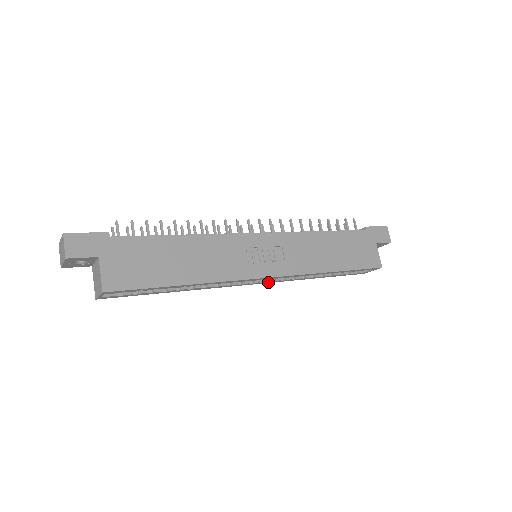
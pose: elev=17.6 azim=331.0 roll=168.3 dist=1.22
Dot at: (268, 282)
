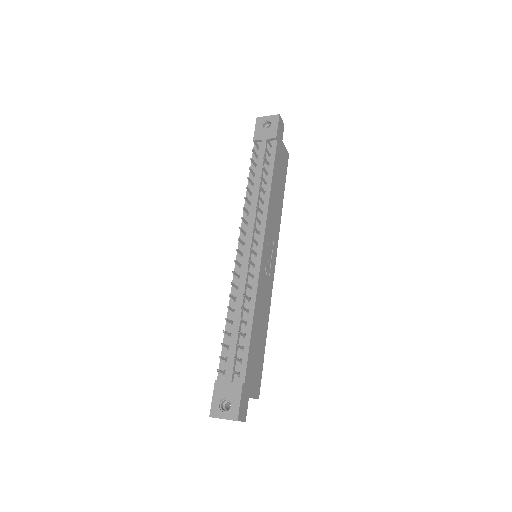
Dot at: occluded
